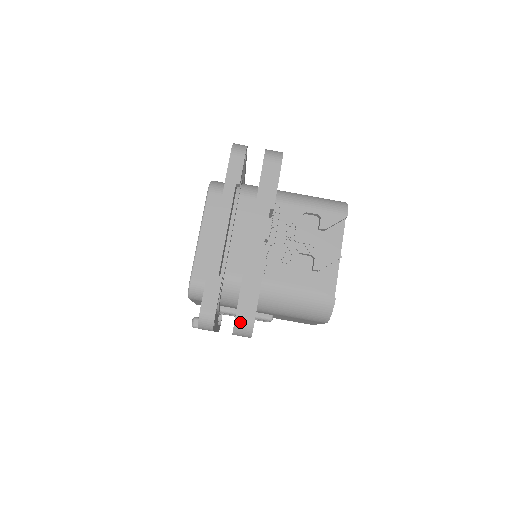
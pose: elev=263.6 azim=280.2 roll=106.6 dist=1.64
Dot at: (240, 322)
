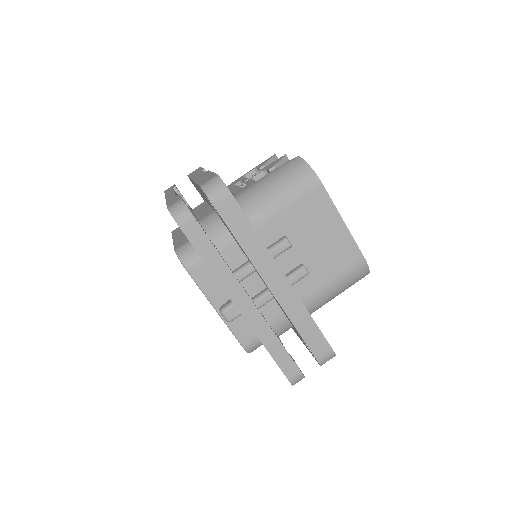
Dot at: (205, 184)
